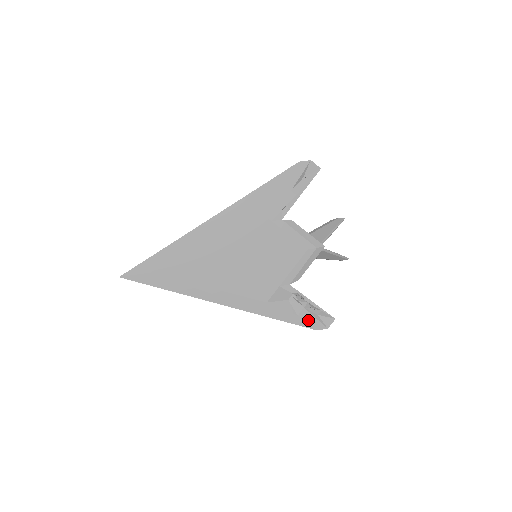
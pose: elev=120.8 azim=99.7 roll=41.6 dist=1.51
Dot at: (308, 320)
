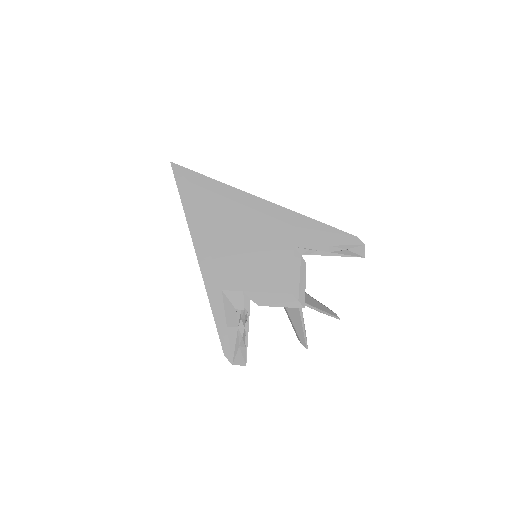
Dot at: (229, 340)
